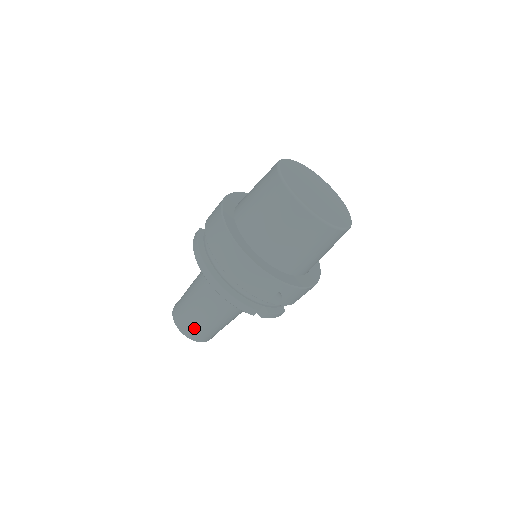
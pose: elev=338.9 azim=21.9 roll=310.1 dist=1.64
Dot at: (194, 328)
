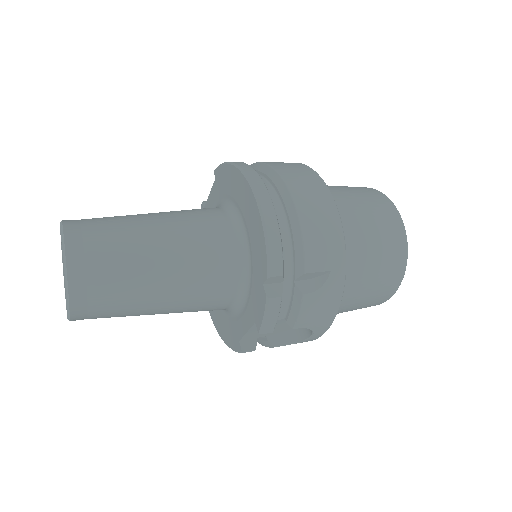
Dot at: (101, 253)
